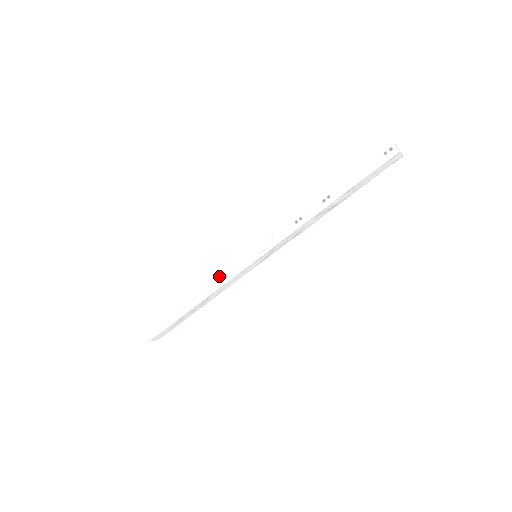
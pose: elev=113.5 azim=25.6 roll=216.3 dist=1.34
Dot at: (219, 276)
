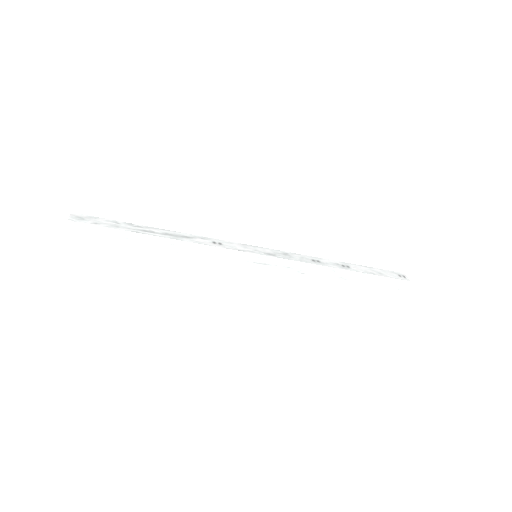
Dot at: (211, 239)
